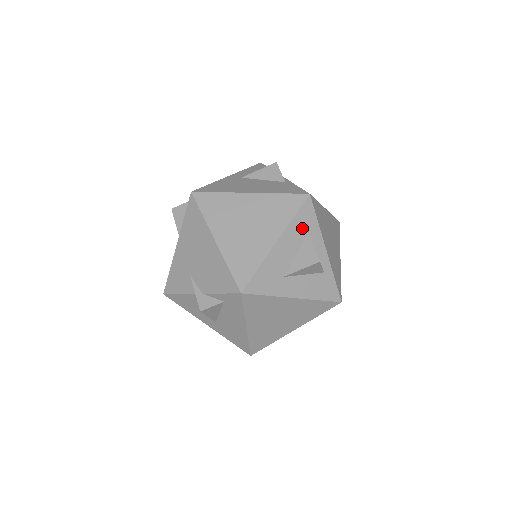
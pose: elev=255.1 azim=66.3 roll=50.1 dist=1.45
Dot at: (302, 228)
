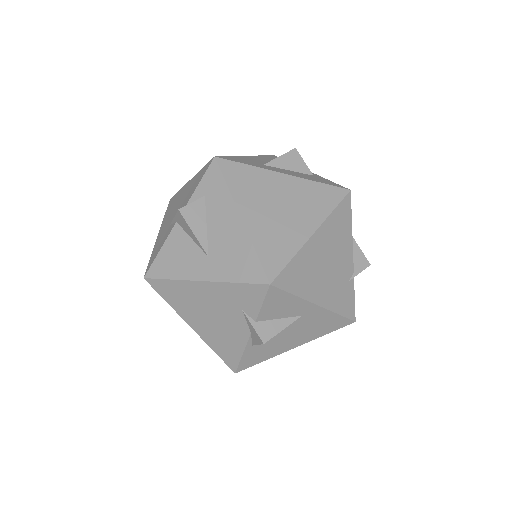
Dot at: occluded
